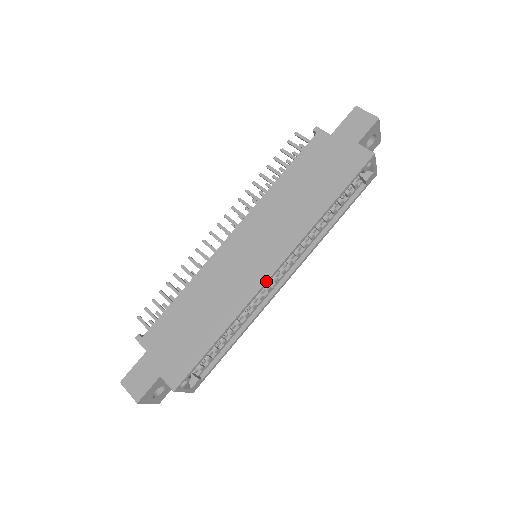
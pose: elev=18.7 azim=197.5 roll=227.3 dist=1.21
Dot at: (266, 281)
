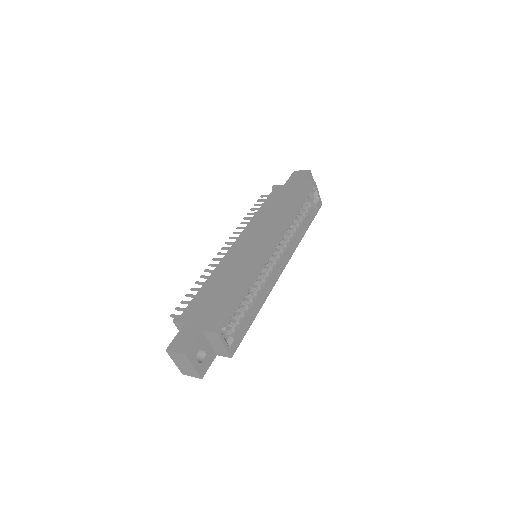
Dot at: (269, 251)
